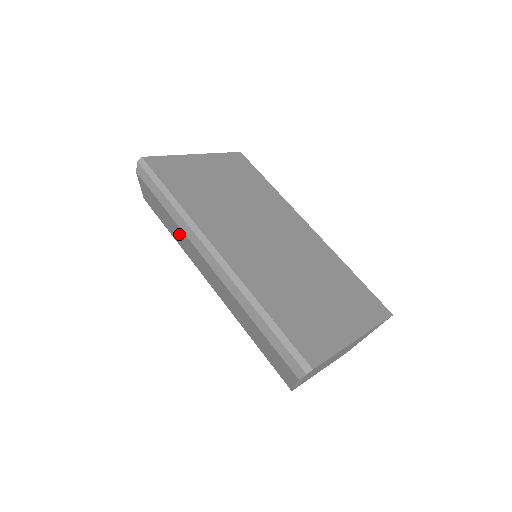
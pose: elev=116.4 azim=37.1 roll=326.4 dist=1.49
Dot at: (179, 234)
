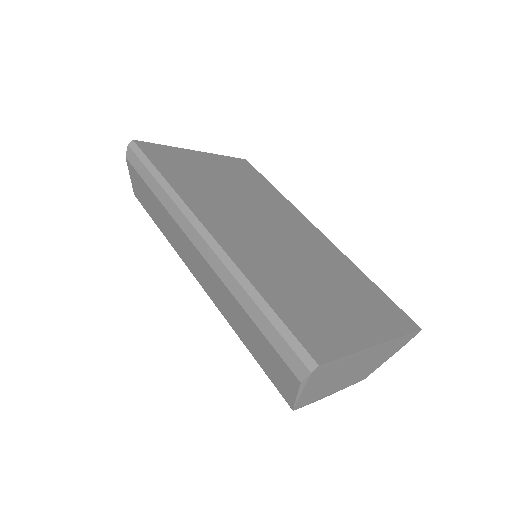
Dot at: (167, 222)
